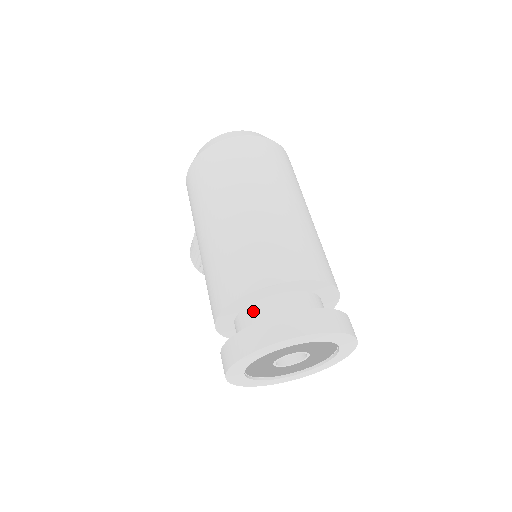
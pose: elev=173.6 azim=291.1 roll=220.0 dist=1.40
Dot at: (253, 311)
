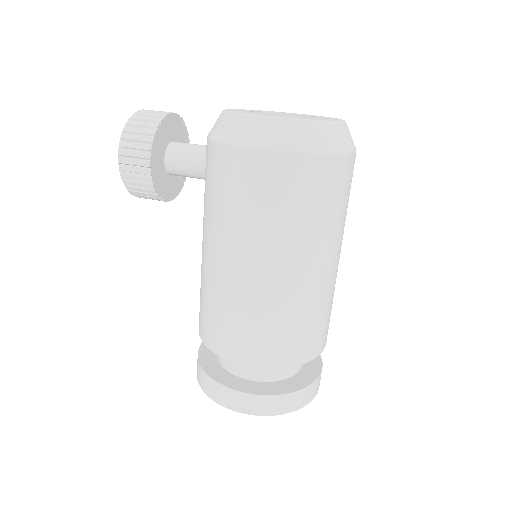
Dot at: occluded
